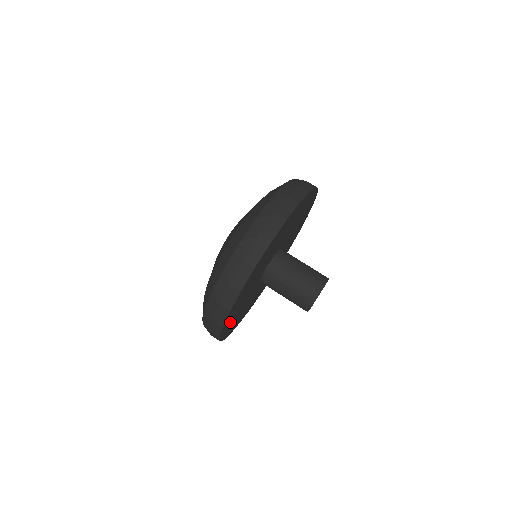
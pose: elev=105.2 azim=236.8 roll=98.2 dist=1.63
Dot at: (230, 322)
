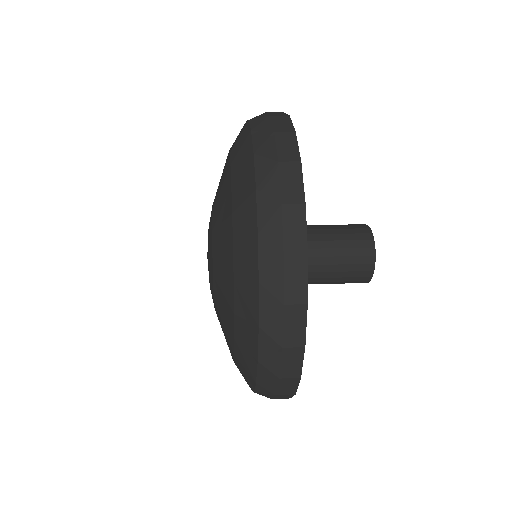
Dot at: occluded
